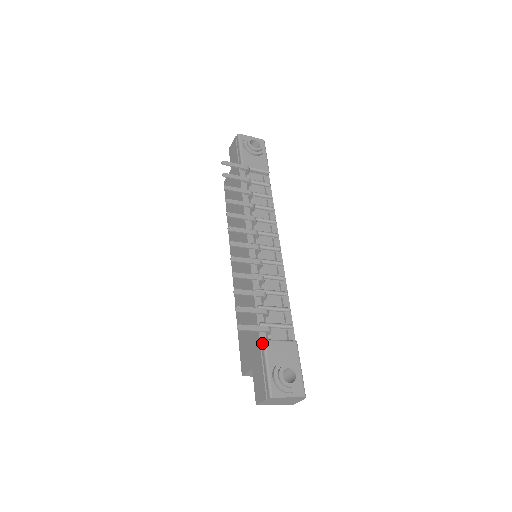
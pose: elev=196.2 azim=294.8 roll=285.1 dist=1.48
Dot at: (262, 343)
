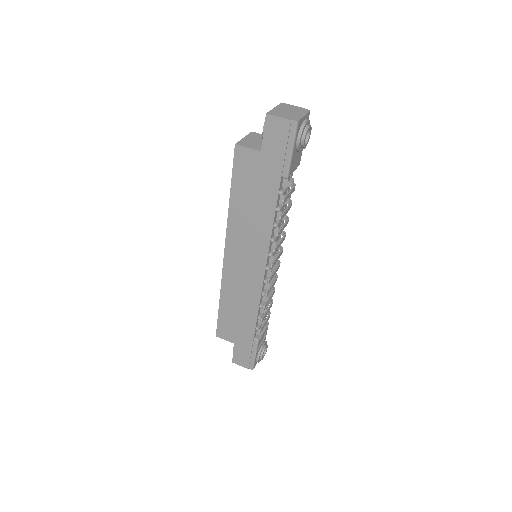
Dot at: (256, 342)
